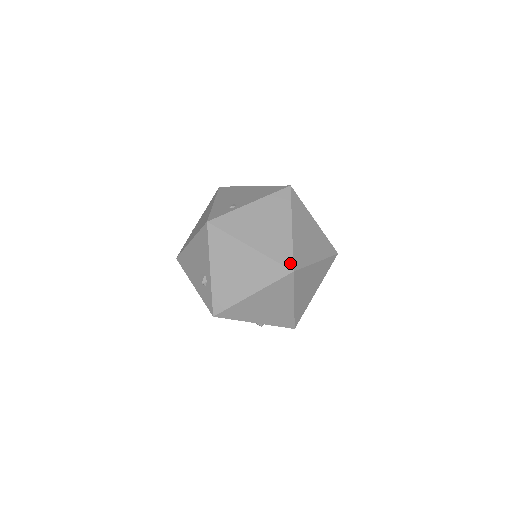
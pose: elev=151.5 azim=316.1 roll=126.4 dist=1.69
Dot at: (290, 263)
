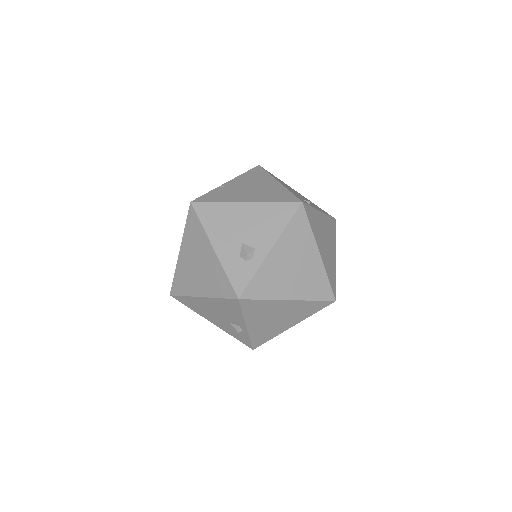
Dot at: (335, 291)
